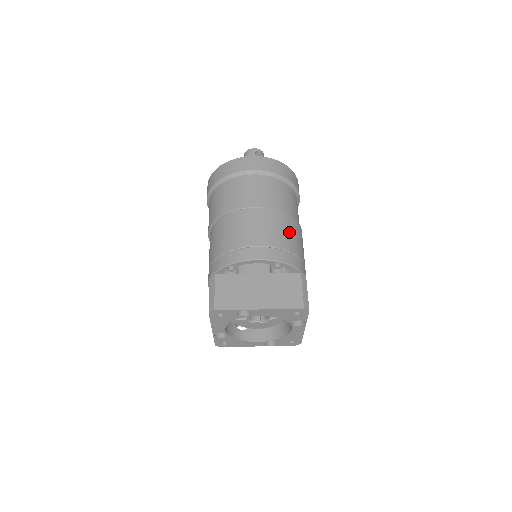
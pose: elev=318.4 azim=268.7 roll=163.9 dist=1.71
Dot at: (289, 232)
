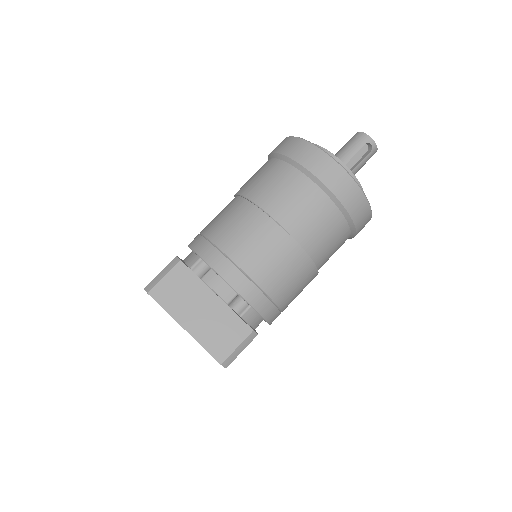
Dot at: (291, 277)
